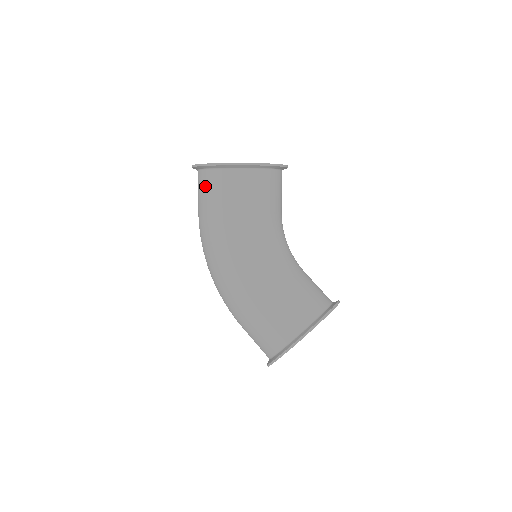
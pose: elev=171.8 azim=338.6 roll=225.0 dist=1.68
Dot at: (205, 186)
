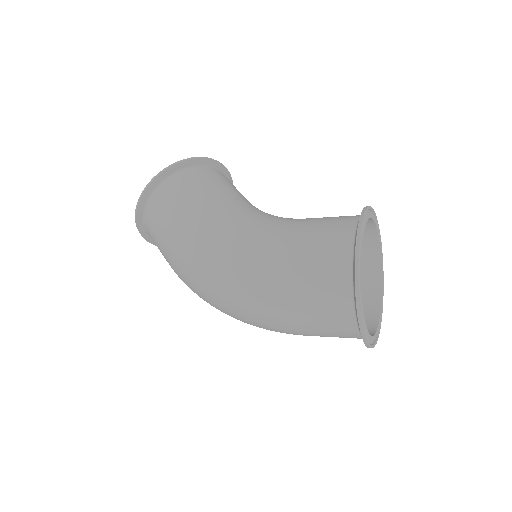
Dot at: (155, 214)
